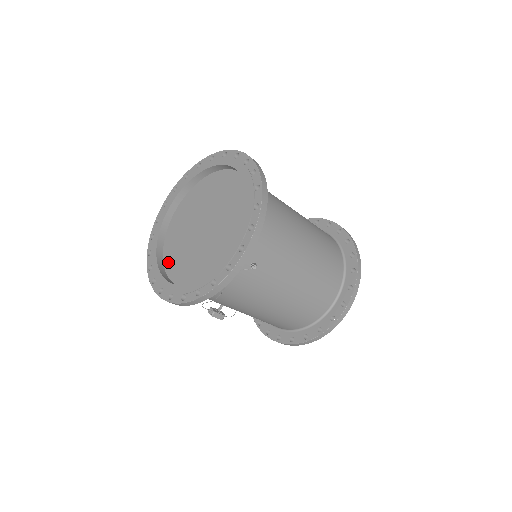
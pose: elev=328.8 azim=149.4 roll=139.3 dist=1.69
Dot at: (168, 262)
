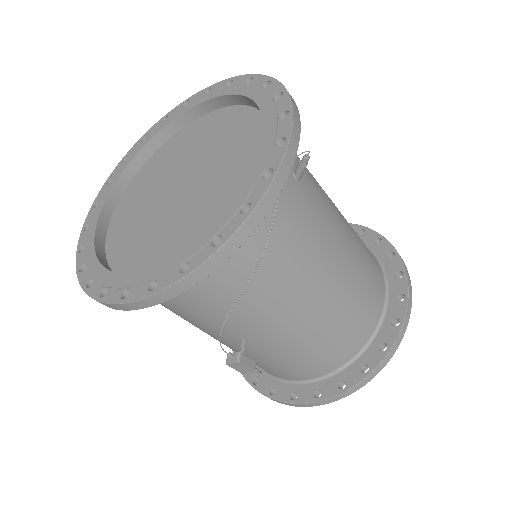
Dot at: (136, 268)
